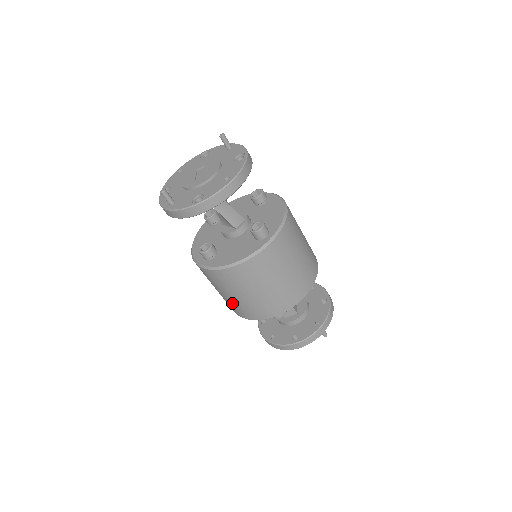
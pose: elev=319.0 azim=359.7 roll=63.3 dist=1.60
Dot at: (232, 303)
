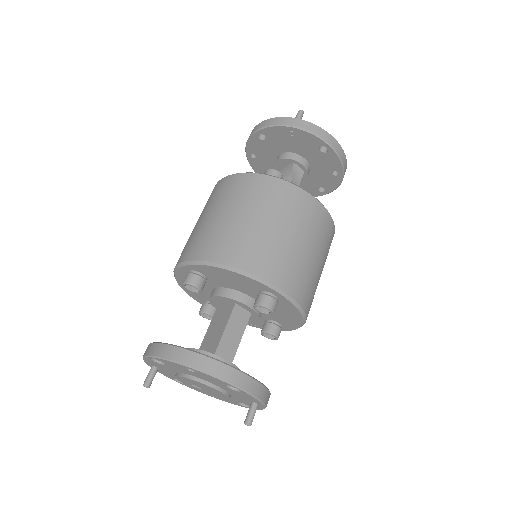
Dot at: (249, 236)
